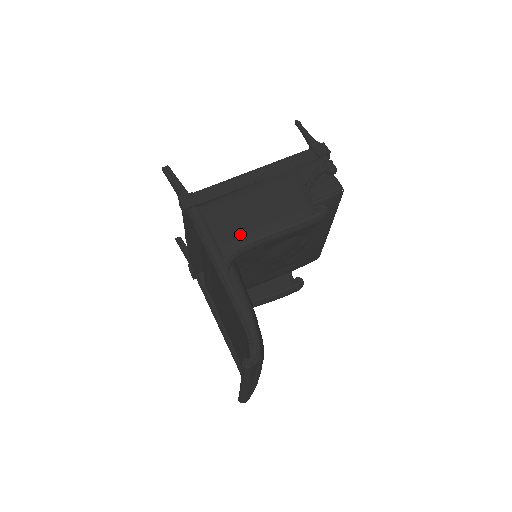
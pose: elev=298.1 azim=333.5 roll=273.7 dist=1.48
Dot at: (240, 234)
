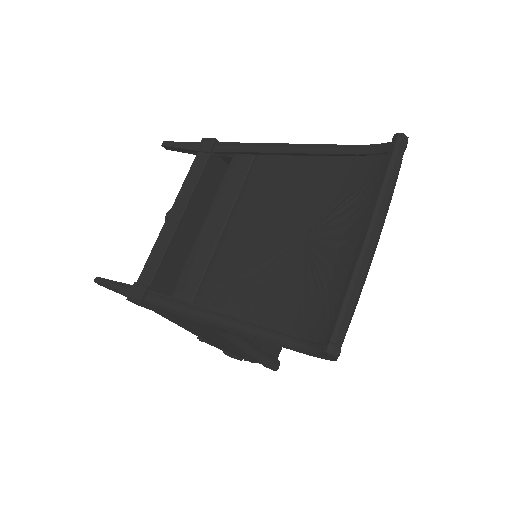
Dot at: occluded
